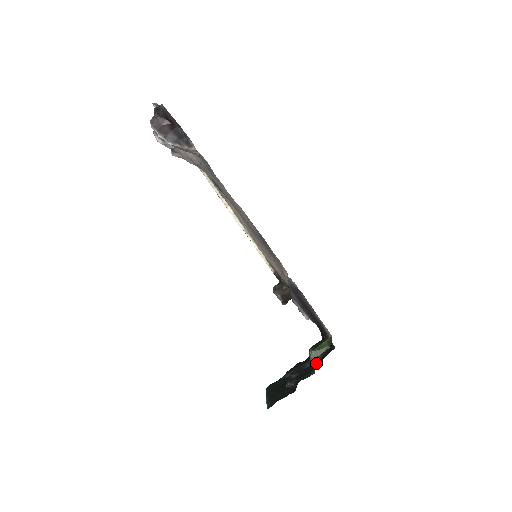
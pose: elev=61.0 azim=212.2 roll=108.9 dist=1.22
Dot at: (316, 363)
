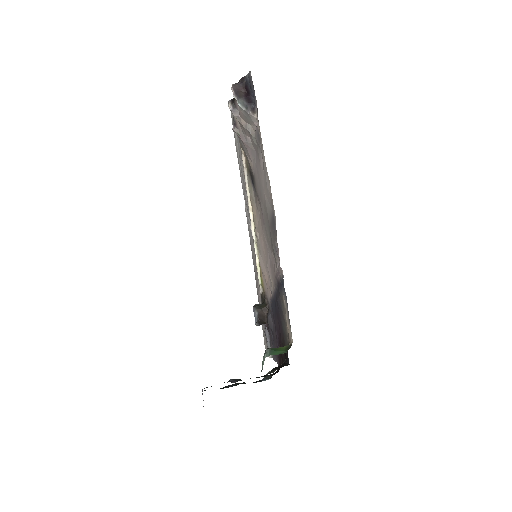
Dot at: (265, 376)
